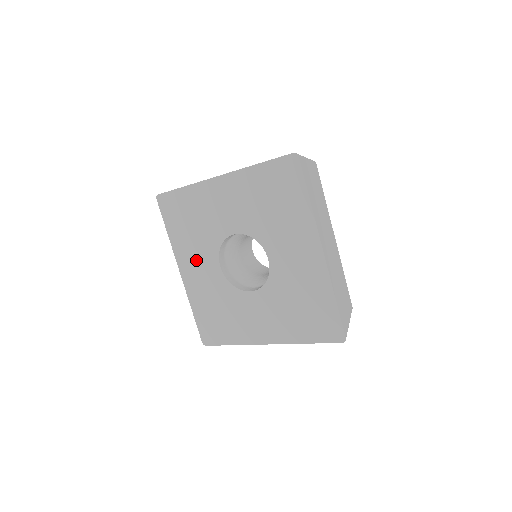
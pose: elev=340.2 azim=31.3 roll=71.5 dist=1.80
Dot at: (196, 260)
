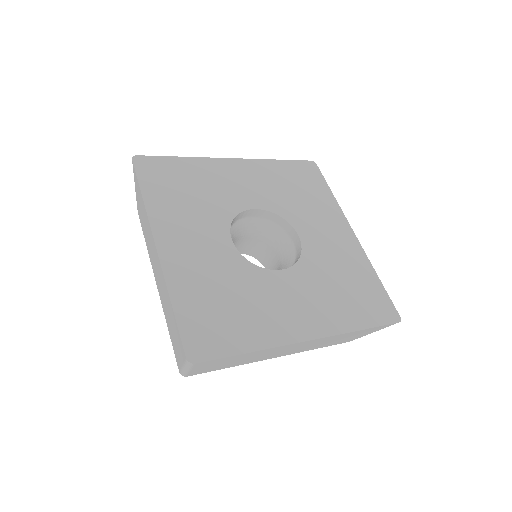
Dot at: (191, 231)
